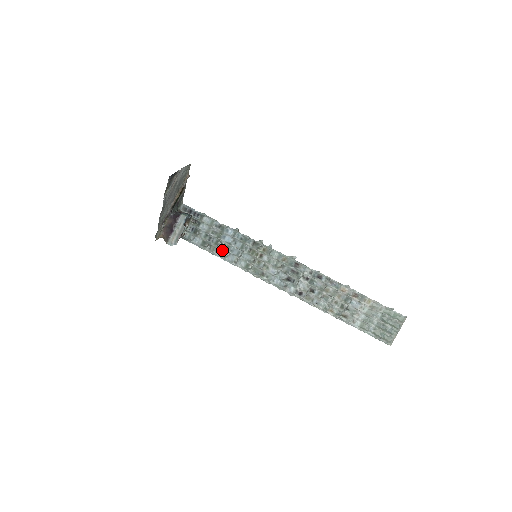
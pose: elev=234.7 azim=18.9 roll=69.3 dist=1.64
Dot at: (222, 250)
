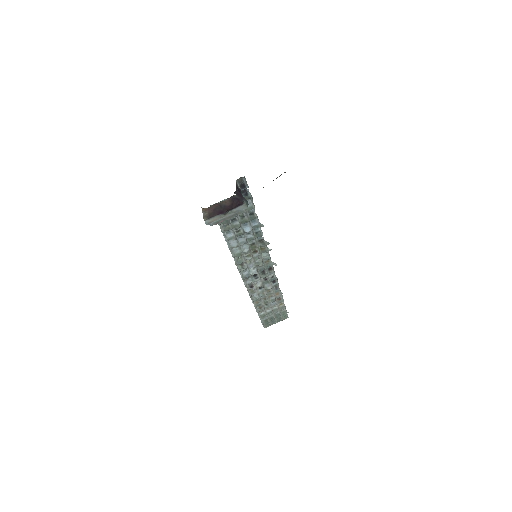
Dot at: (233, 233)
